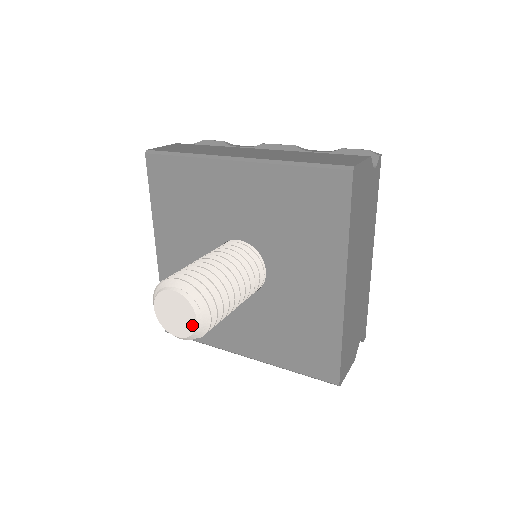
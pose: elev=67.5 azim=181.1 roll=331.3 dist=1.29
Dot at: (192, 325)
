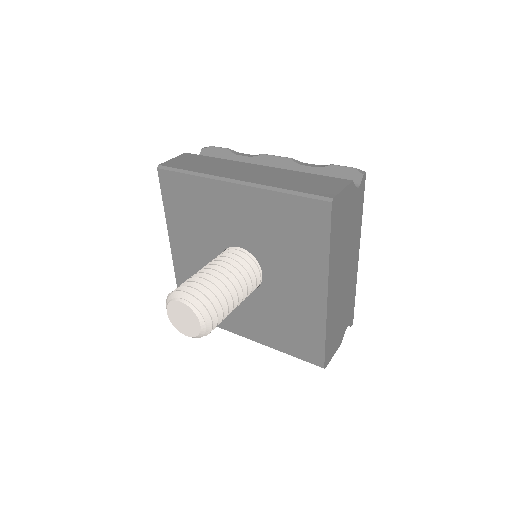
Dot at: (197, 329)
